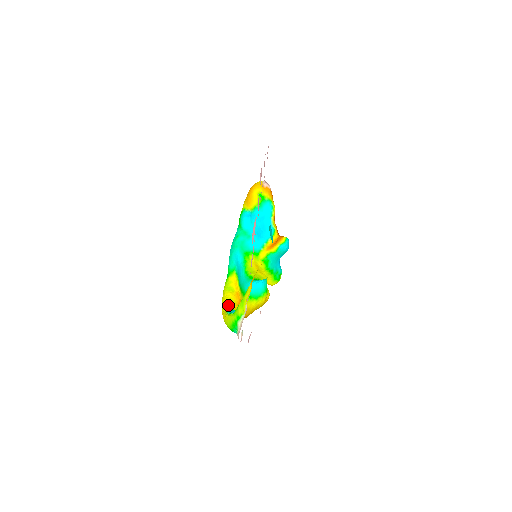
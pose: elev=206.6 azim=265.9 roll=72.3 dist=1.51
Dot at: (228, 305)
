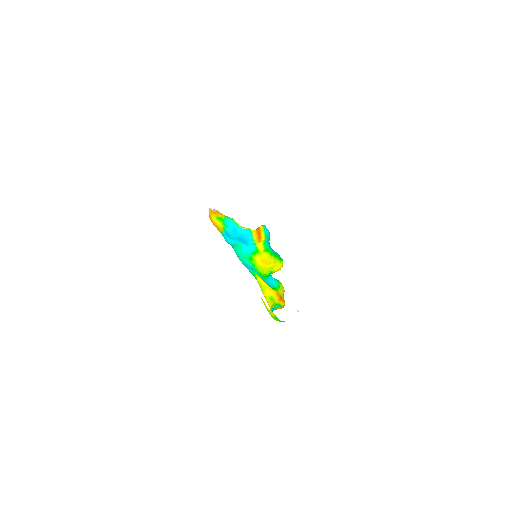
Dot at: (270, 303)
